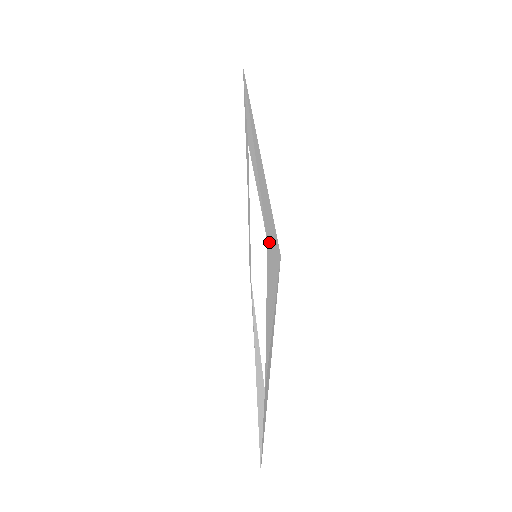
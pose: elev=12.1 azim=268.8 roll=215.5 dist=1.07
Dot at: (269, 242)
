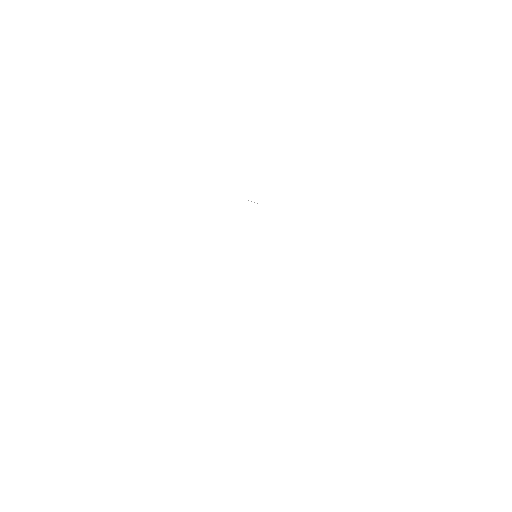
Dot at: occluded
